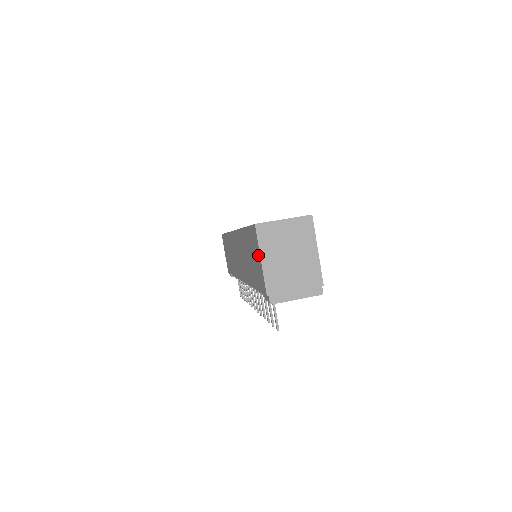
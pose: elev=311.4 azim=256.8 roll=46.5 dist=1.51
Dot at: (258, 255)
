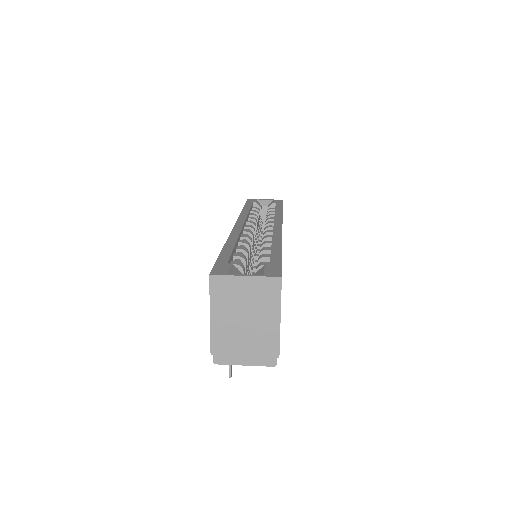
Dot at: occluded
